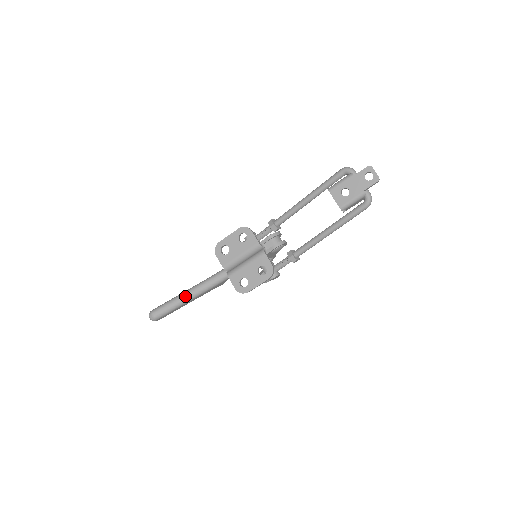
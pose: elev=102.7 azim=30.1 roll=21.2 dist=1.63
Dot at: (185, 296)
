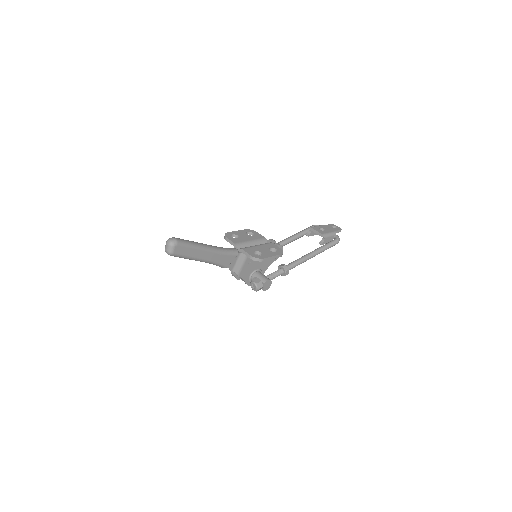
Dot at: (204, 244)
